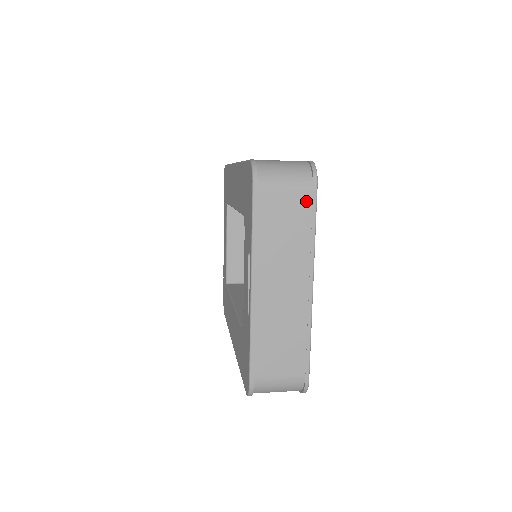
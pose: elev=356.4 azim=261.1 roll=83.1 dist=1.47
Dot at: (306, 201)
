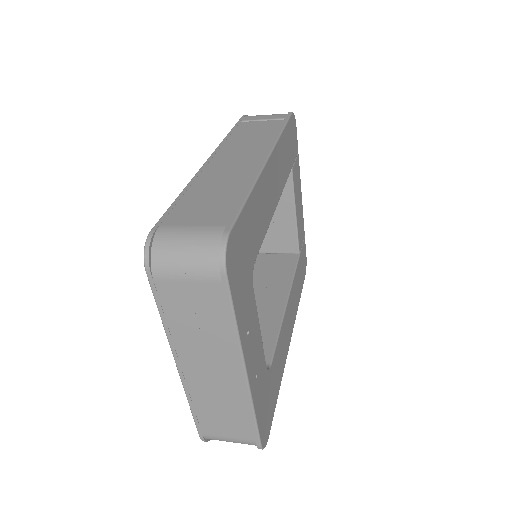
Dot at: (216, 292)
